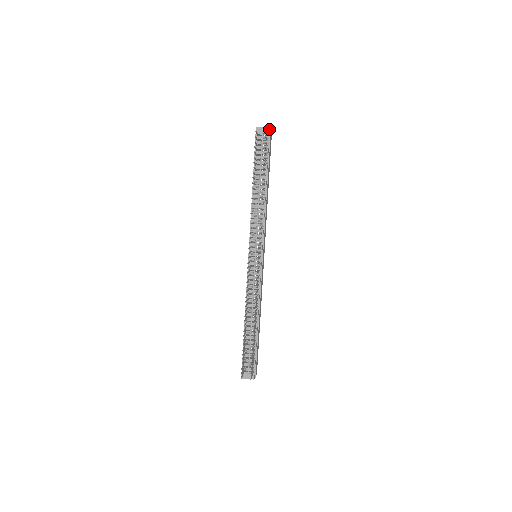
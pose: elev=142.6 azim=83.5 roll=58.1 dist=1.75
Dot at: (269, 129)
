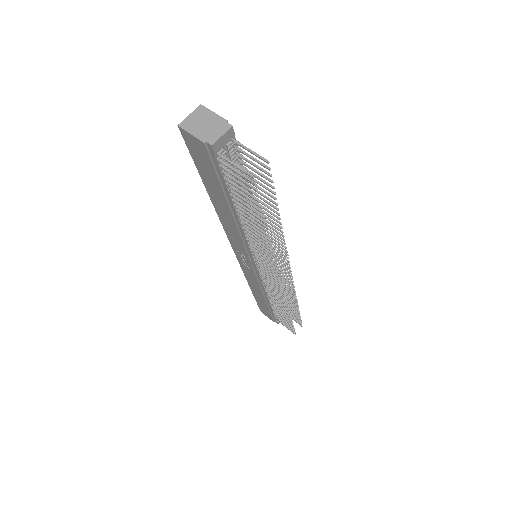
Dot at: (232, 129)
